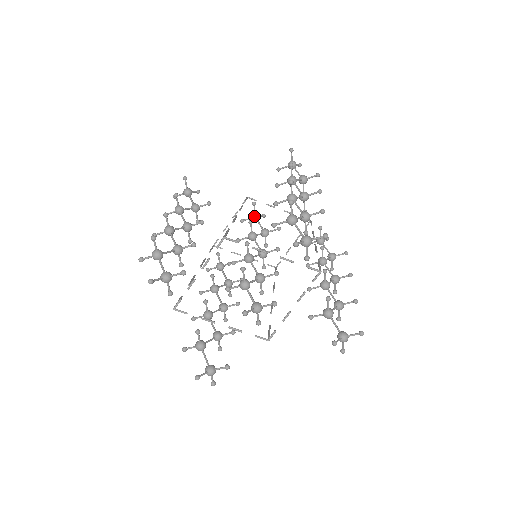
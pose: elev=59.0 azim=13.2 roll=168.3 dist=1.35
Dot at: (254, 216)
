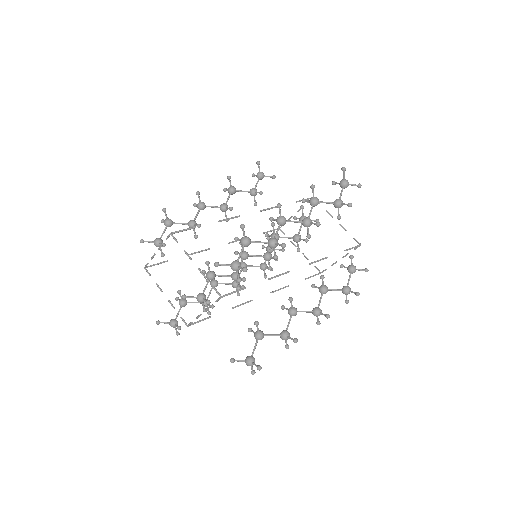
Dot at: (300, 218)
